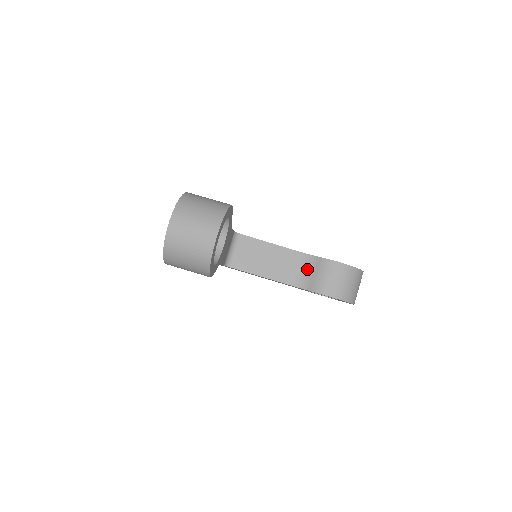
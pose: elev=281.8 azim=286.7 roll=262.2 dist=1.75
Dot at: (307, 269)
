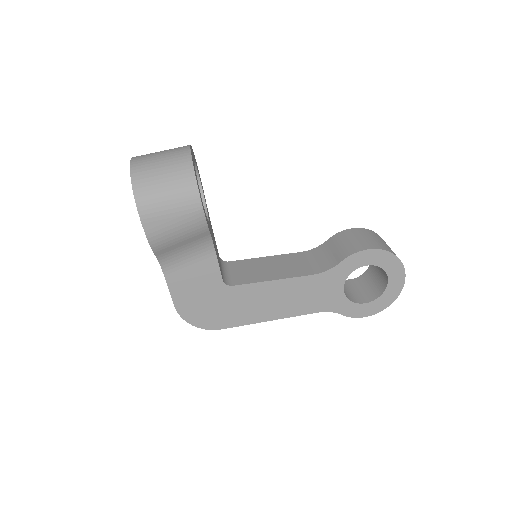
Dot at: (323, 255)
